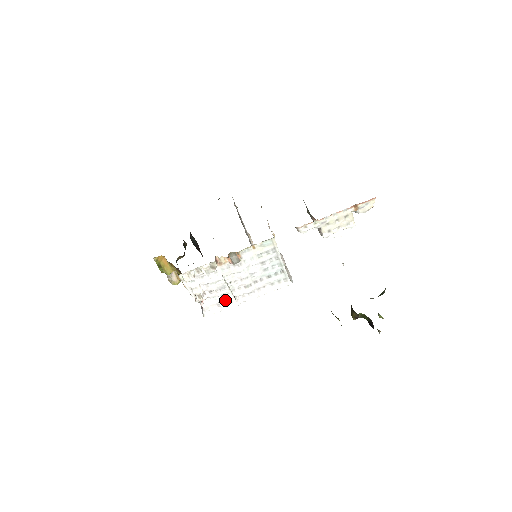
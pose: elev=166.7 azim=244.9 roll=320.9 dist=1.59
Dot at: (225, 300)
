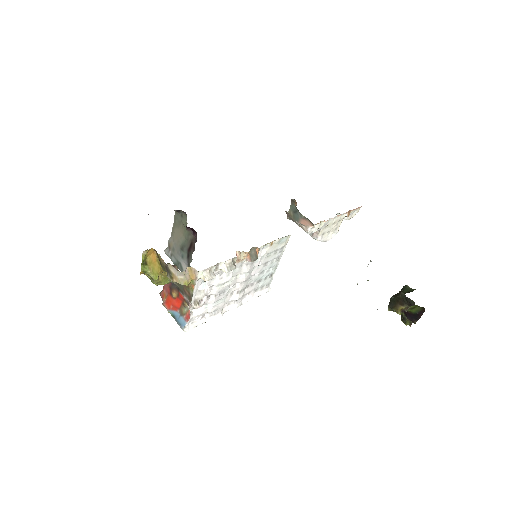
Dot at: (215, 308)
